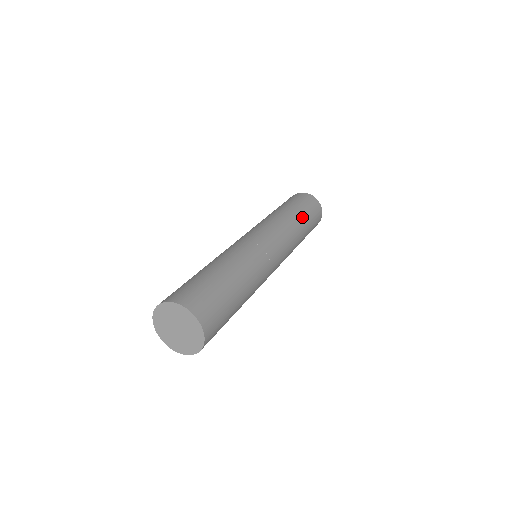
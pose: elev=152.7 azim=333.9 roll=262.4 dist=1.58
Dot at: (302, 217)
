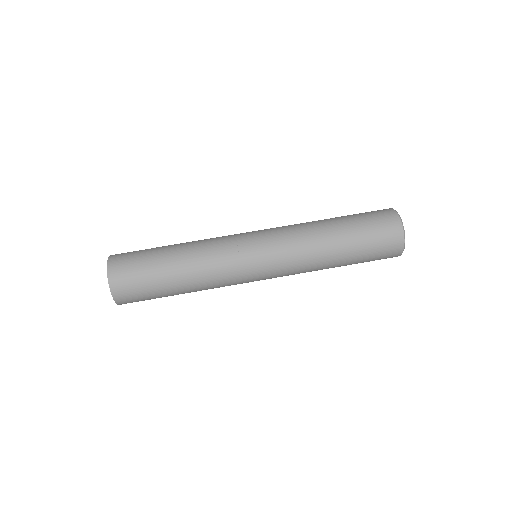
Dot at: (343, 234)
